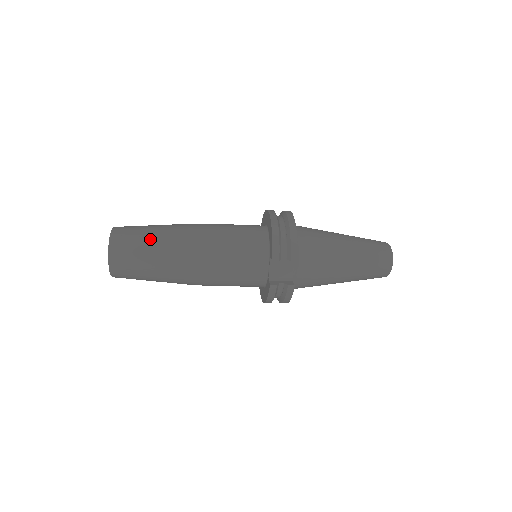
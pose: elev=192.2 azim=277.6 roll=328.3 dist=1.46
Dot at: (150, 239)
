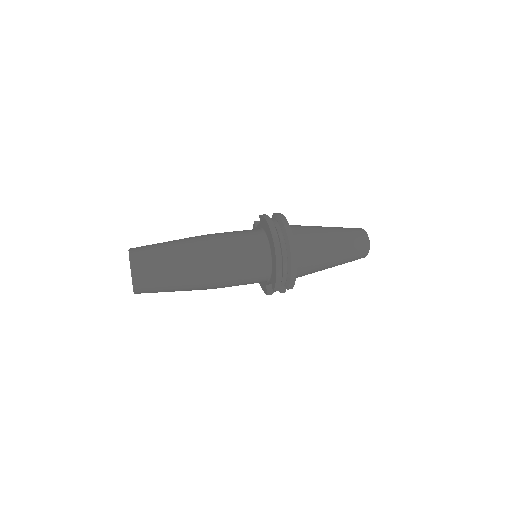
Dot at: (169, 280)
